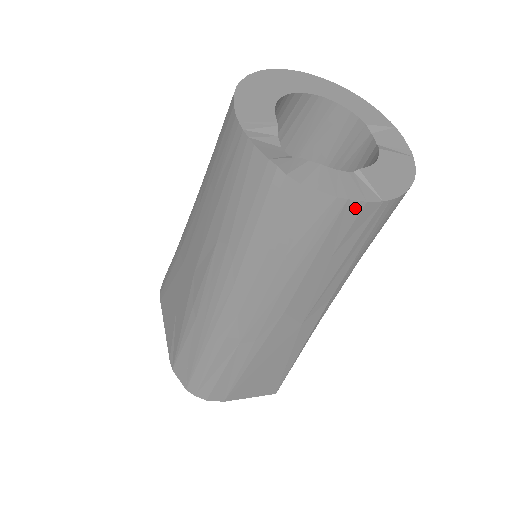
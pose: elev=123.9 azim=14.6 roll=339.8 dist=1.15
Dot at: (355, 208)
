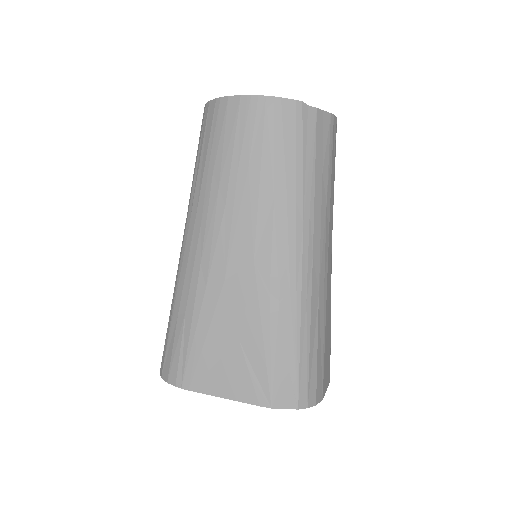
Dot at: (335, 123)
